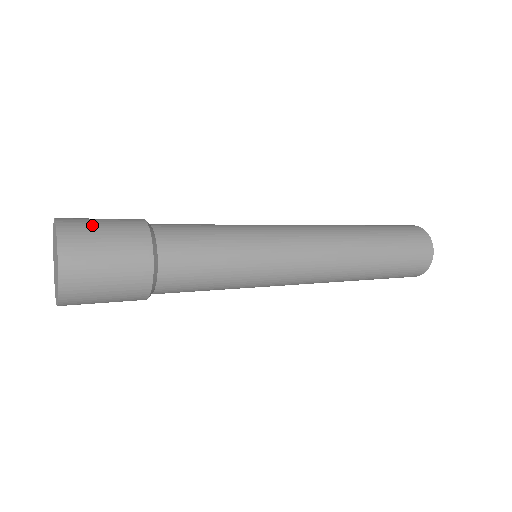
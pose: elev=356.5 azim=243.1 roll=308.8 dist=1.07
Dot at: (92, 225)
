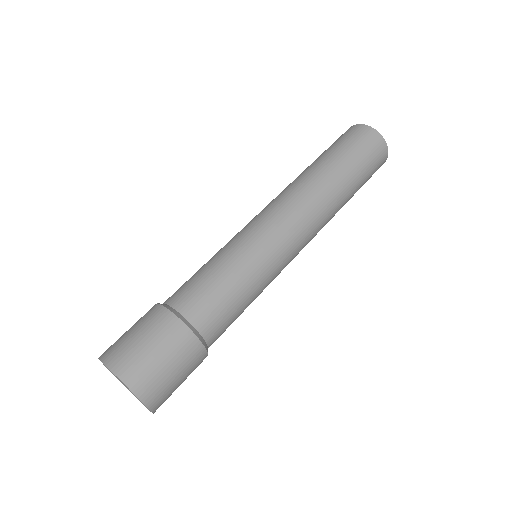
Dot at: (133, 347)
